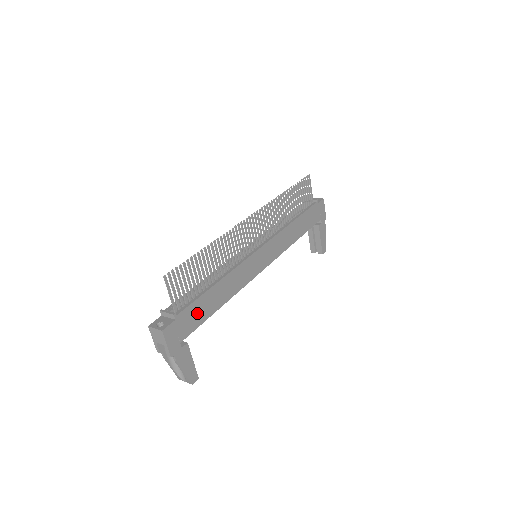
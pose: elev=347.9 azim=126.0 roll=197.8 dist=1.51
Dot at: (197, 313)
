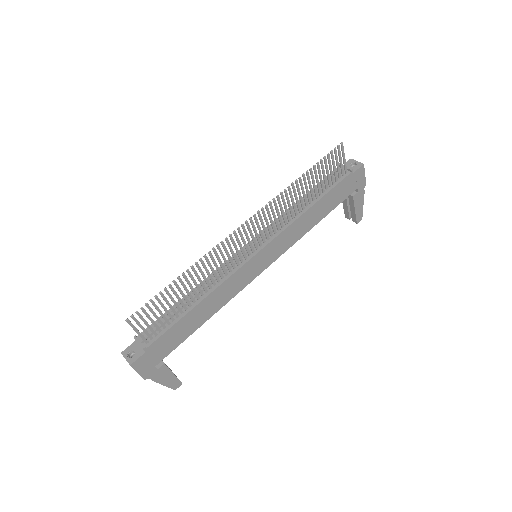
Dot at: (173, 337)
